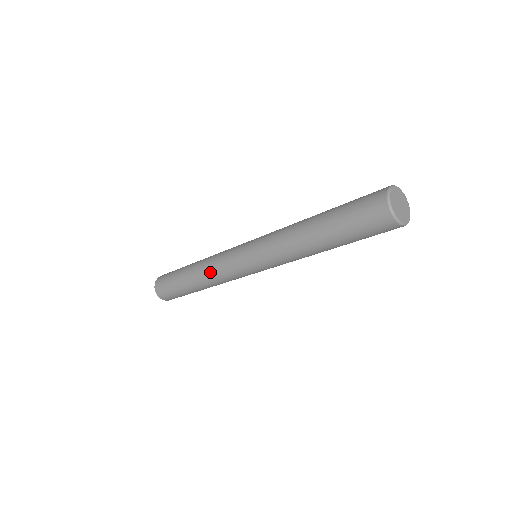
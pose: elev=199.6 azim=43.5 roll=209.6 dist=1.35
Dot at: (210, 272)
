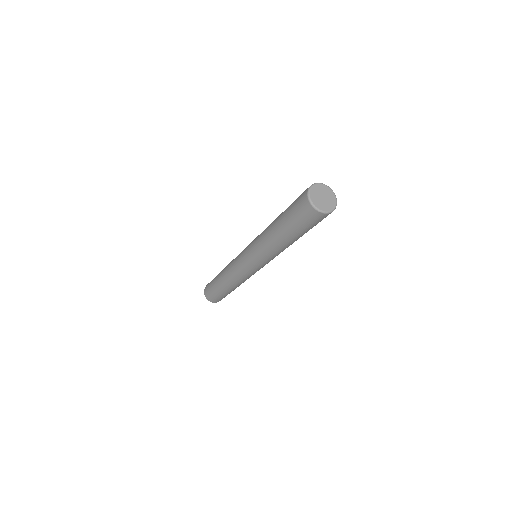
Dot at: (239, 282)
